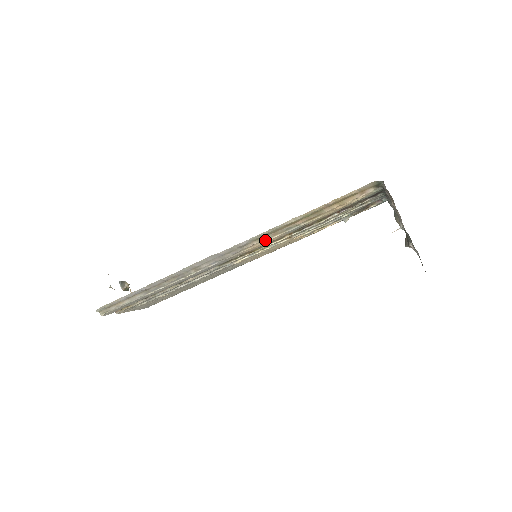
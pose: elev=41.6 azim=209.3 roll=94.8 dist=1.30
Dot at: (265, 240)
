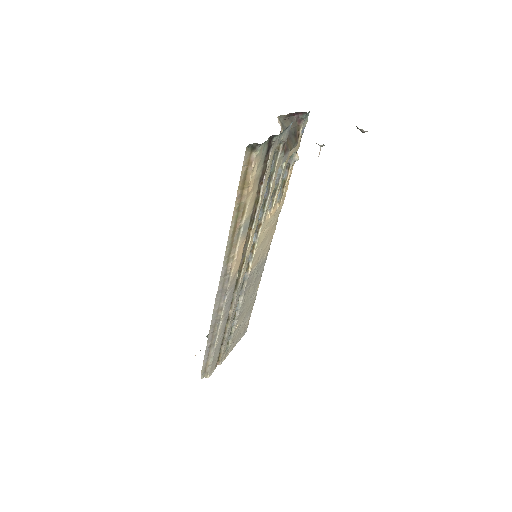
Dot at: (234, 256)
